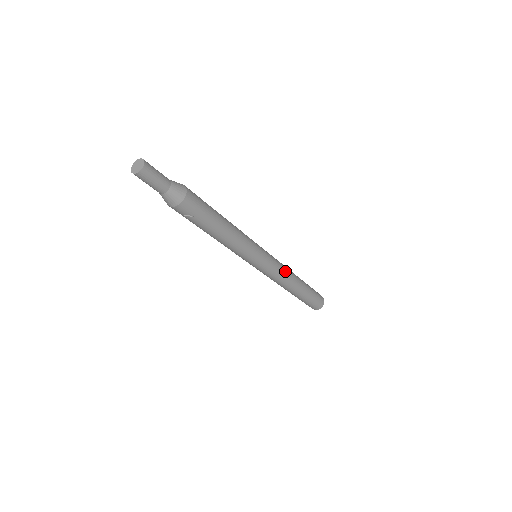
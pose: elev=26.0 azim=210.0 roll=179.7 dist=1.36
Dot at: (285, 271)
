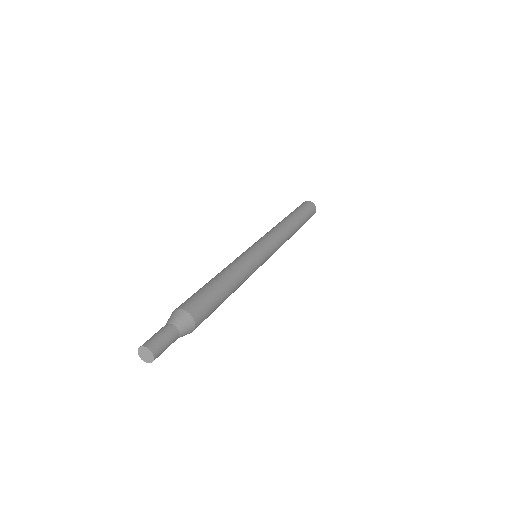
Dot at: (282, 236)
